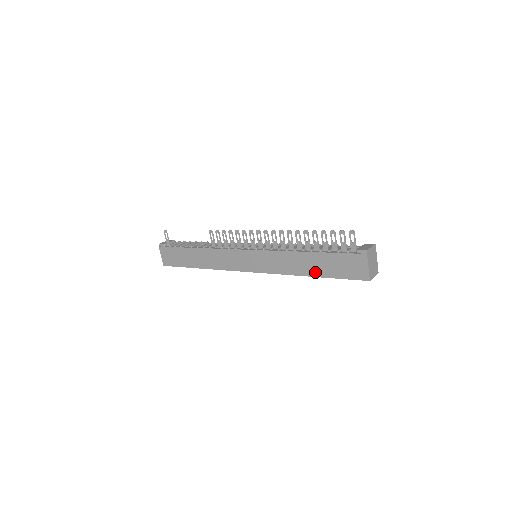
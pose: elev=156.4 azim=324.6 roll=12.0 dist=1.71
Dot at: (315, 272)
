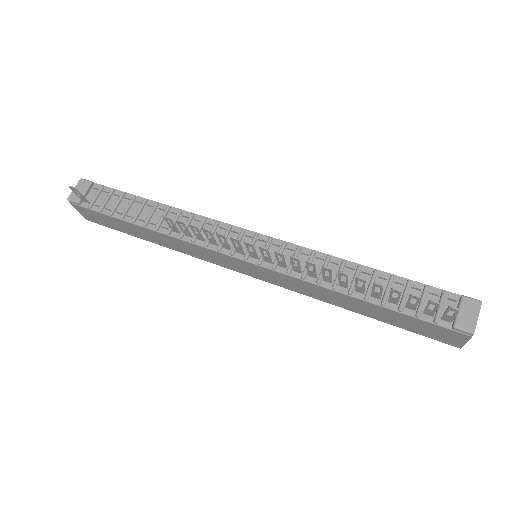
Dot at: (367, 314)
